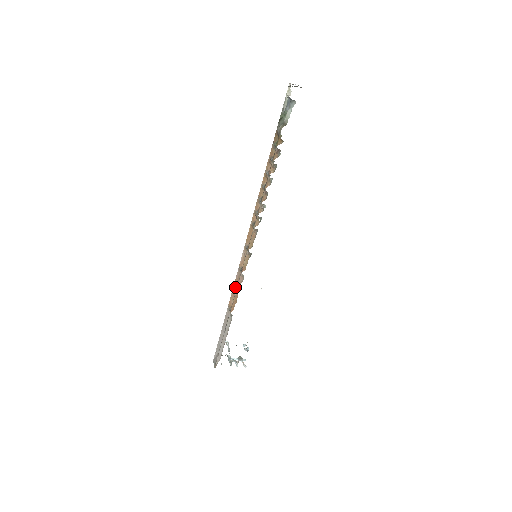
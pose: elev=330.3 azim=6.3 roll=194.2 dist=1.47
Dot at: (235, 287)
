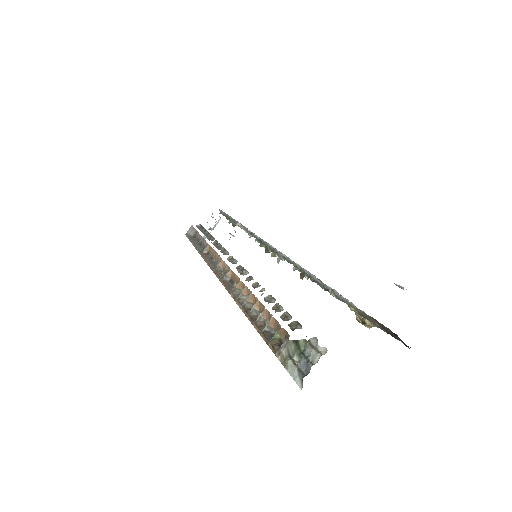
Dot at: (215, 254)
